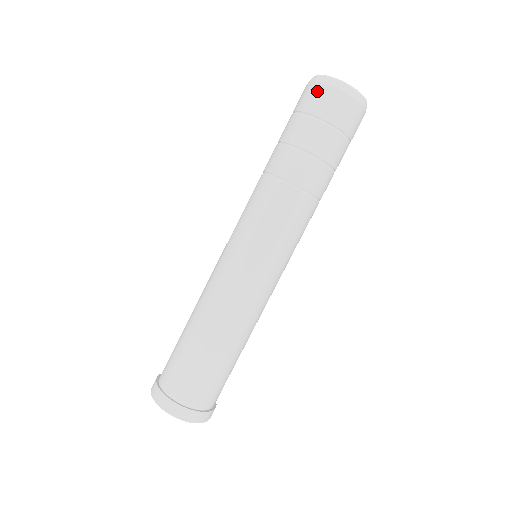
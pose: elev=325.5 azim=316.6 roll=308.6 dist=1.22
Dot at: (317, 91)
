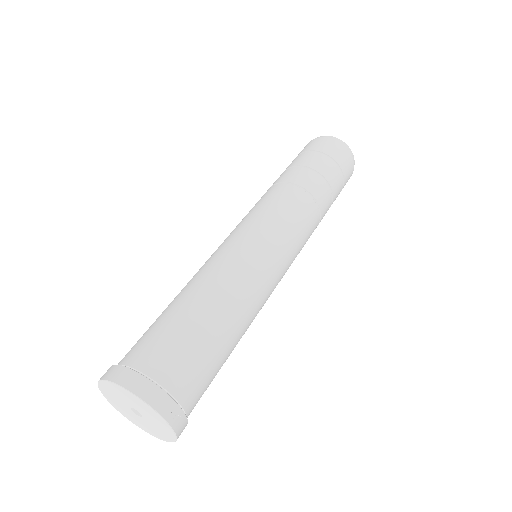
Dot at: (317, 141)
